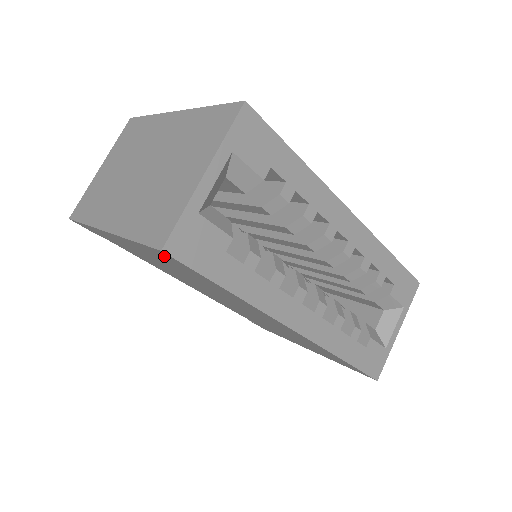
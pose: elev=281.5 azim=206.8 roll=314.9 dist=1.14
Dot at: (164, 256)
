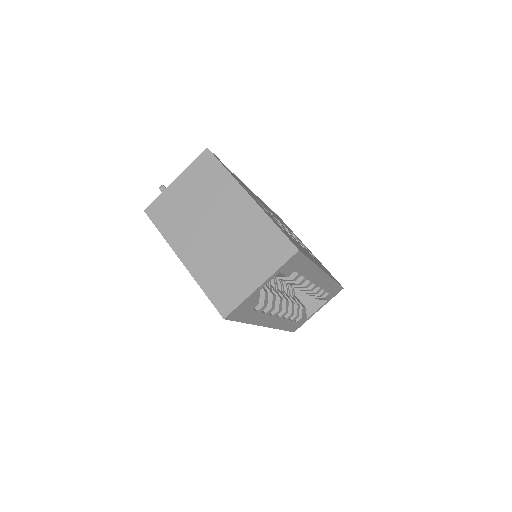
Dot at: occluded
